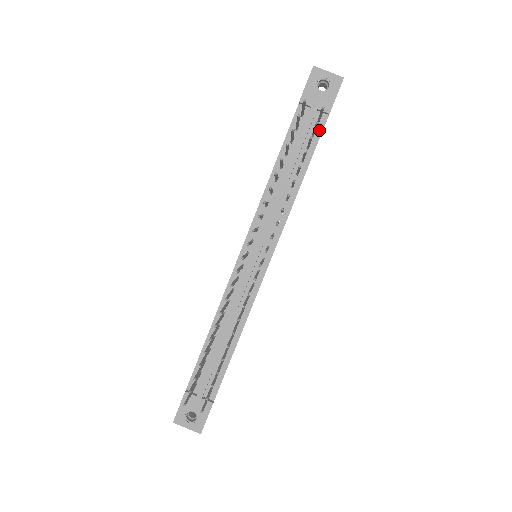
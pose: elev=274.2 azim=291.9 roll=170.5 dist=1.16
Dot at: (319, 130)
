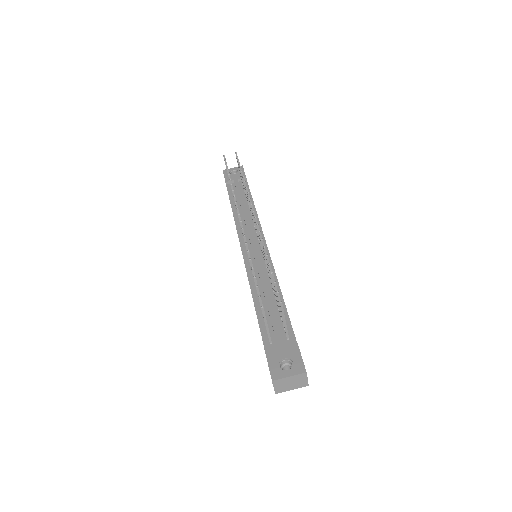
Dot at: occluded
